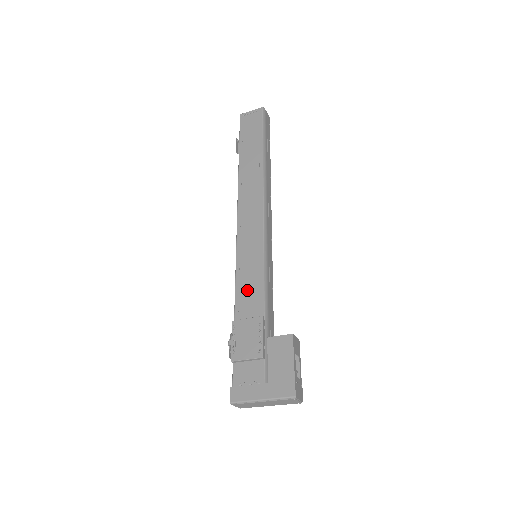
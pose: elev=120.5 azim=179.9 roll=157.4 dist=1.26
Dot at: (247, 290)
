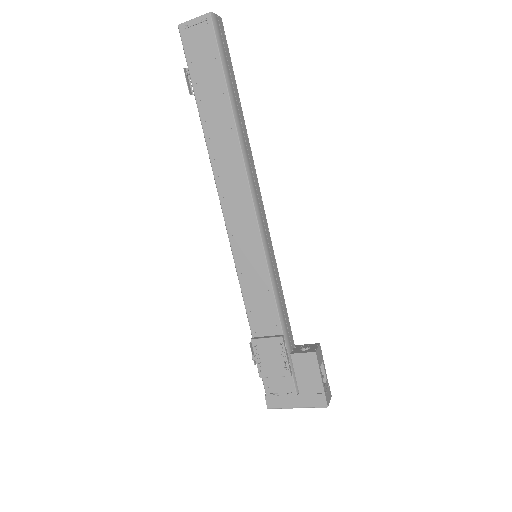
Dot at: (258, 304)
